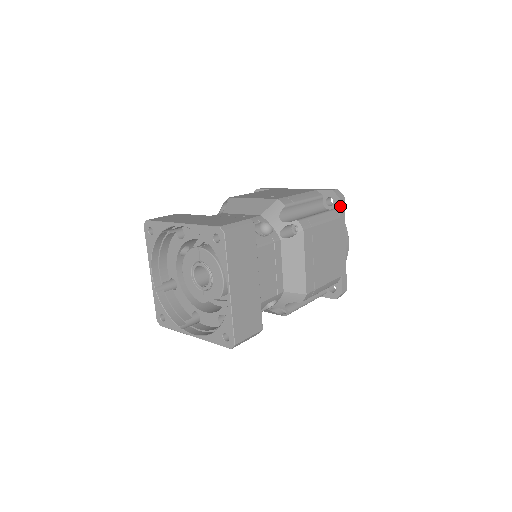
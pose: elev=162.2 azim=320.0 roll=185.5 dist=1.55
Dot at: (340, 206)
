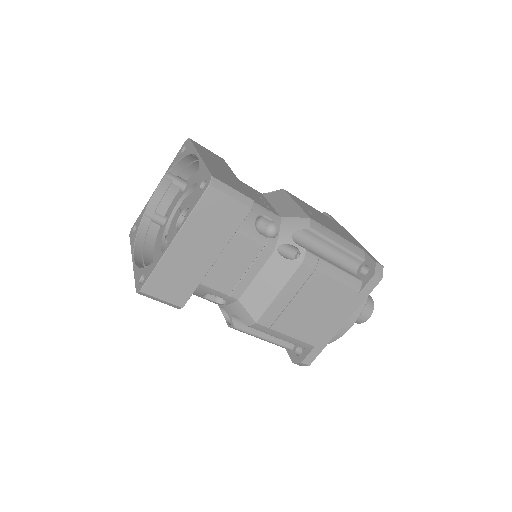
Dot at: (329, 216)
